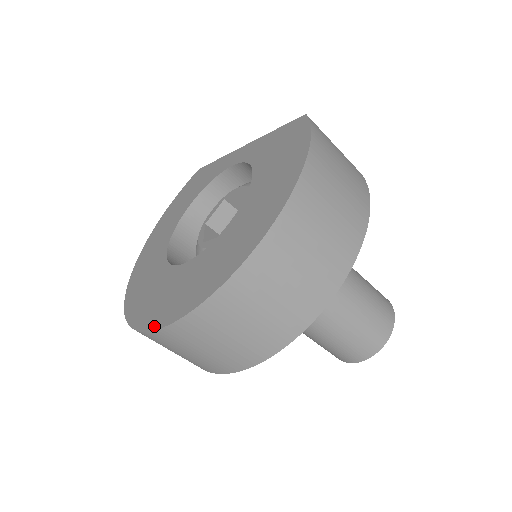
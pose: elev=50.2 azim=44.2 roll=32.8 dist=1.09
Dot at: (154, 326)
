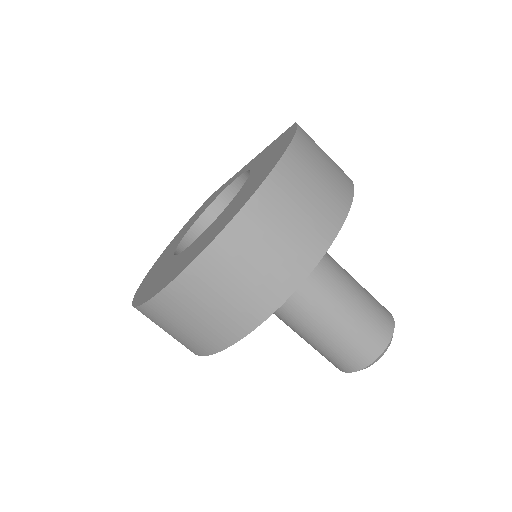
Dot at: (155, 293)
